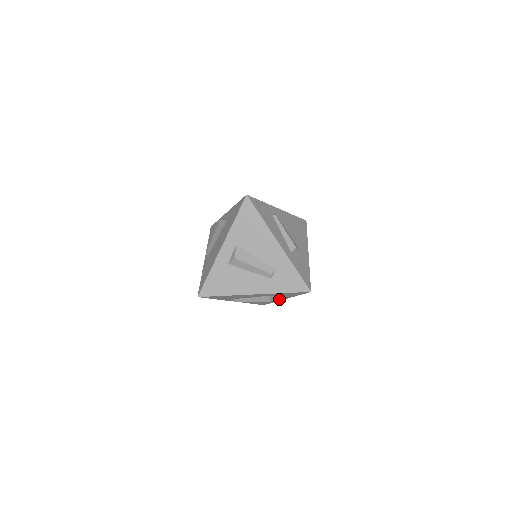
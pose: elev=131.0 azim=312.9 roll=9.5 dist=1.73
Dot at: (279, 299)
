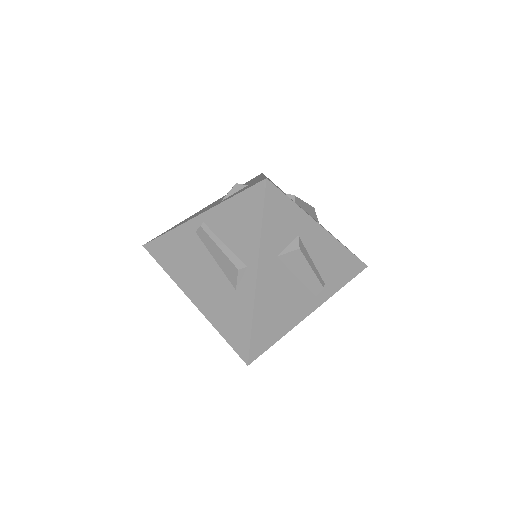
Dot at: occluded
